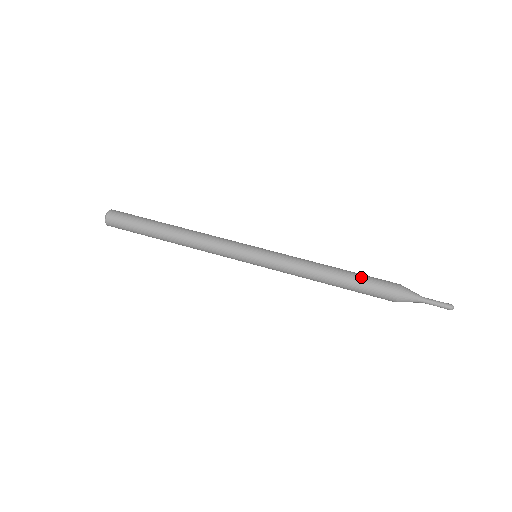
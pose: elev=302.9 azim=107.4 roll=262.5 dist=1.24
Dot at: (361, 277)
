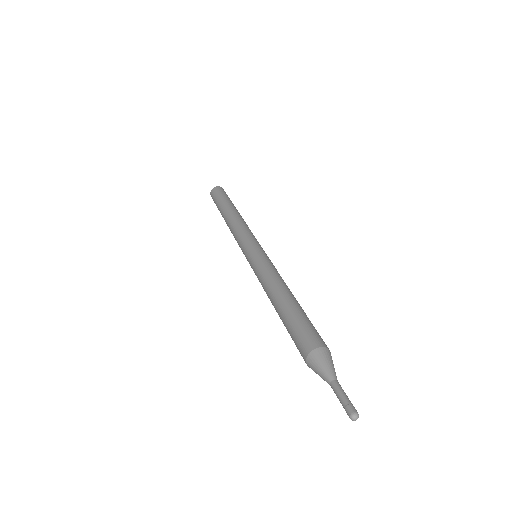
Dot at: (296, 314)
